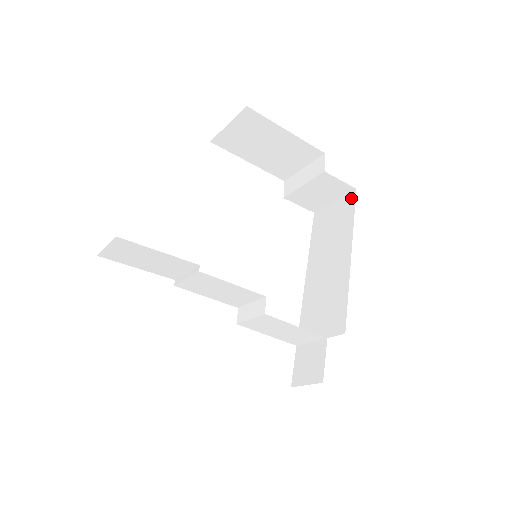
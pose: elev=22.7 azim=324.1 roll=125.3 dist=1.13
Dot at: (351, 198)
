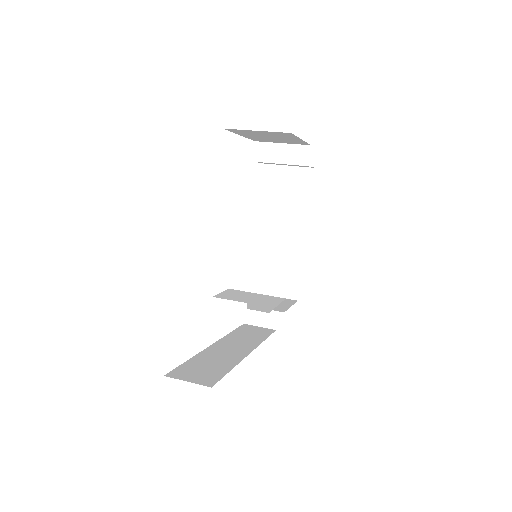
Dot at: (310, 175)
